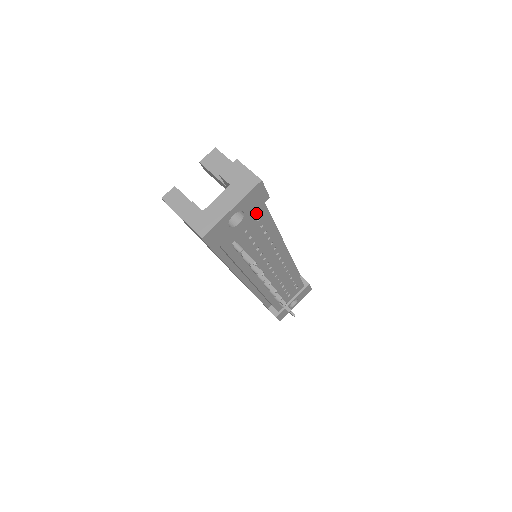
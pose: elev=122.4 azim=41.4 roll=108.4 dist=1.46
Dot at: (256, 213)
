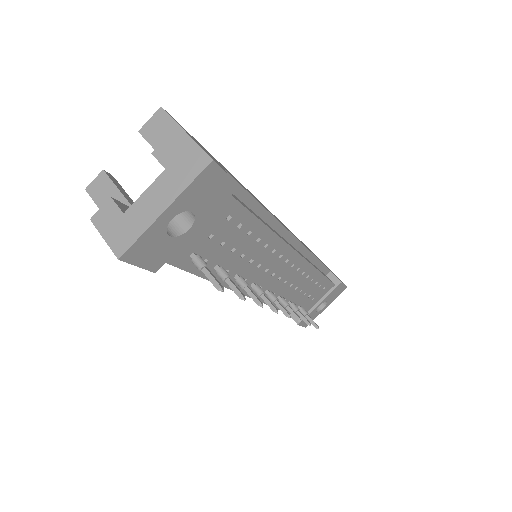
Dot at: (222, 209)
